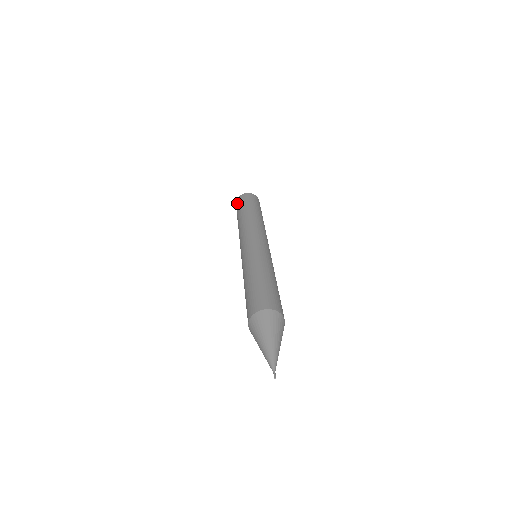
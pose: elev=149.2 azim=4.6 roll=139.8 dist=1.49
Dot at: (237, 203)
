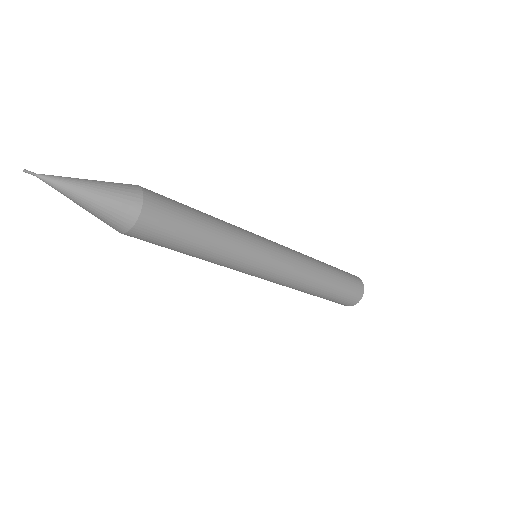
Dot at: occluded
